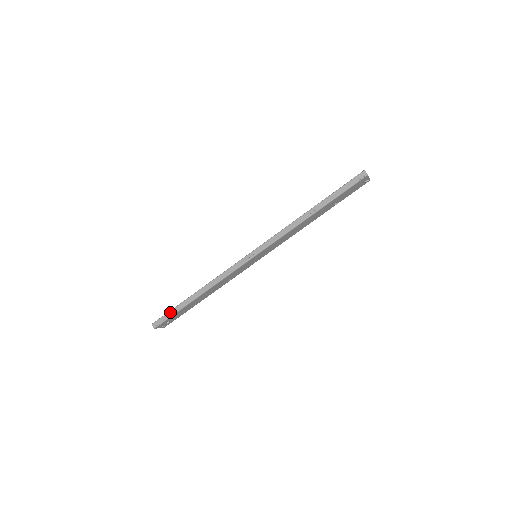
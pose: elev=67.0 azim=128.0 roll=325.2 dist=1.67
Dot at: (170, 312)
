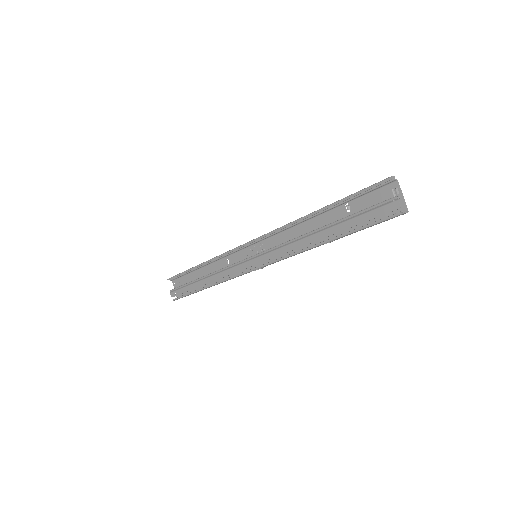
Dot at: occluded
